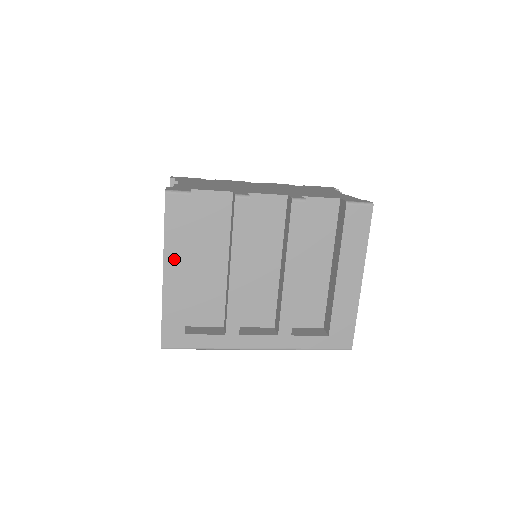
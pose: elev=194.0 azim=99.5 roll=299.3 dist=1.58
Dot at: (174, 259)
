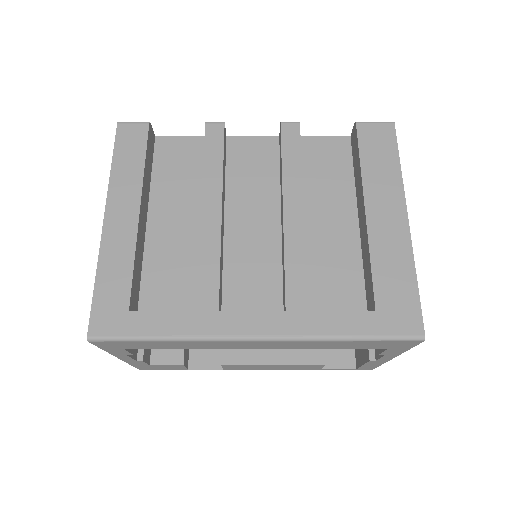
Dot at: (121, 199)
